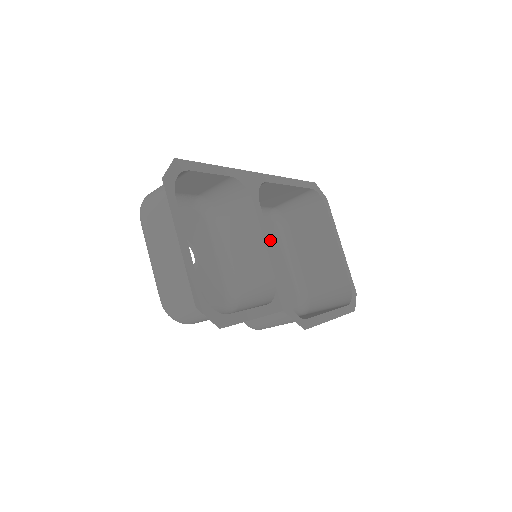
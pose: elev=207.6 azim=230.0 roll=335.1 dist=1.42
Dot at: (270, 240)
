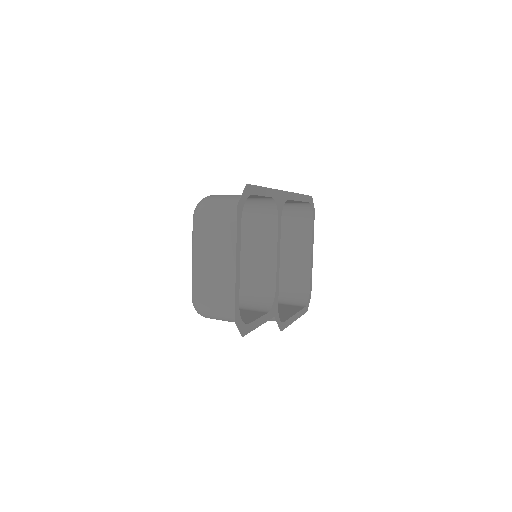
Dot at: occluded
